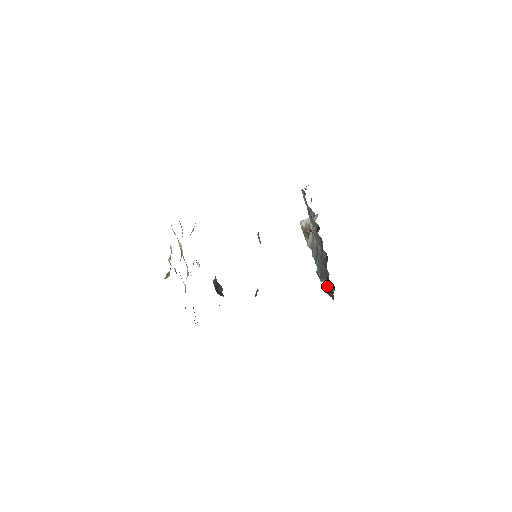
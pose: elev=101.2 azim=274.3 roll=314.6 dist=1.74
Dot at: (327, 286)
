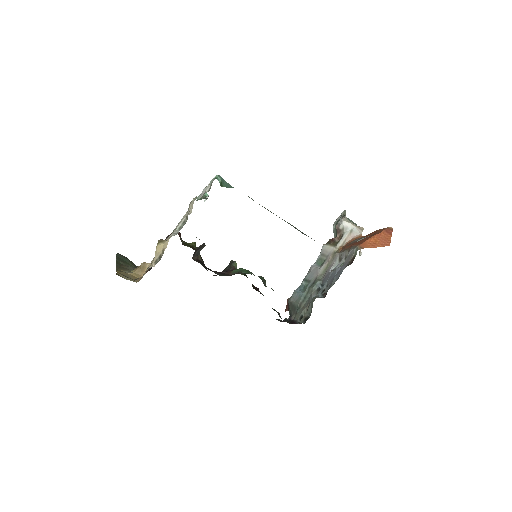
Dot at: occluded
